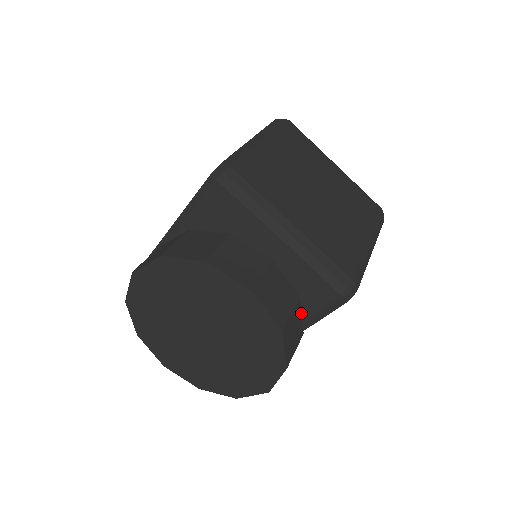
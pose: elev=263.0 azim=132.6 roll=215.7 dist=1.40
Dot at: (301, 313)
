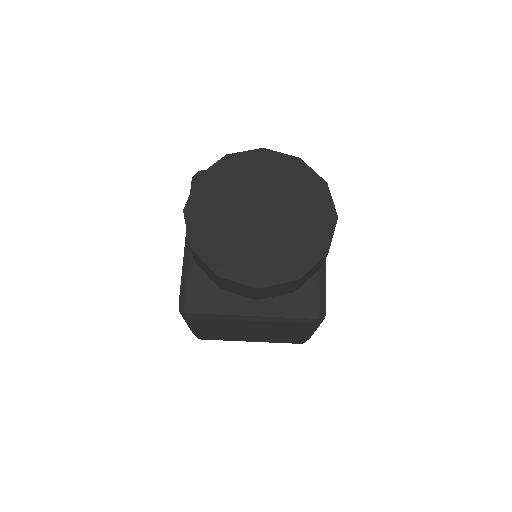
Dot at: occluded
